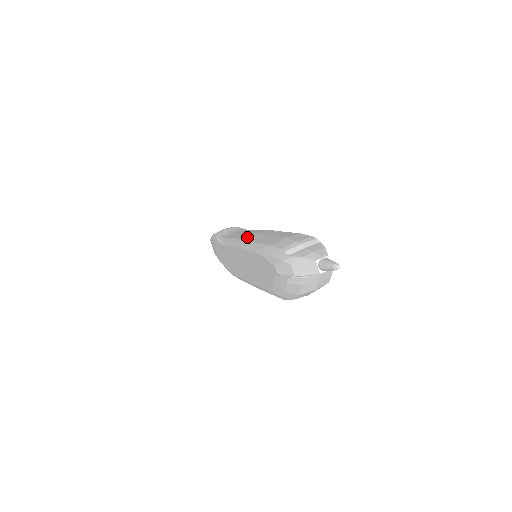
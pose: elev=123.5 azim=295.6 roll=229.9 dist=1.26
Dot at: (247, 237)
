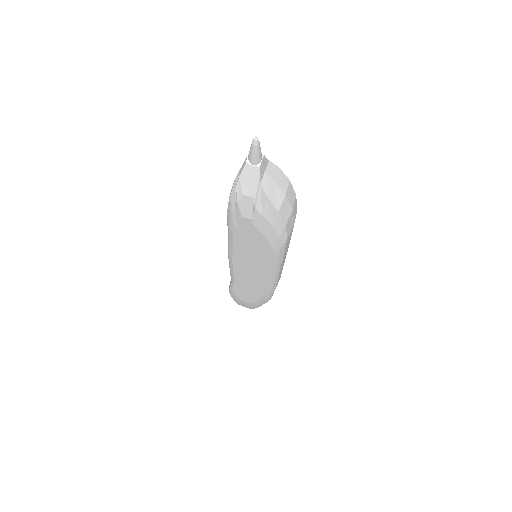
Dot at: occluded
